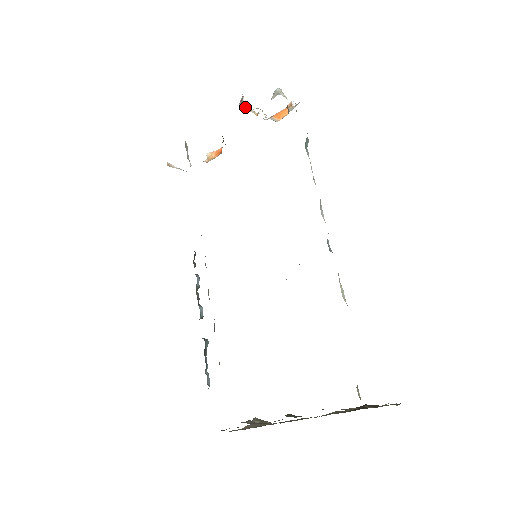
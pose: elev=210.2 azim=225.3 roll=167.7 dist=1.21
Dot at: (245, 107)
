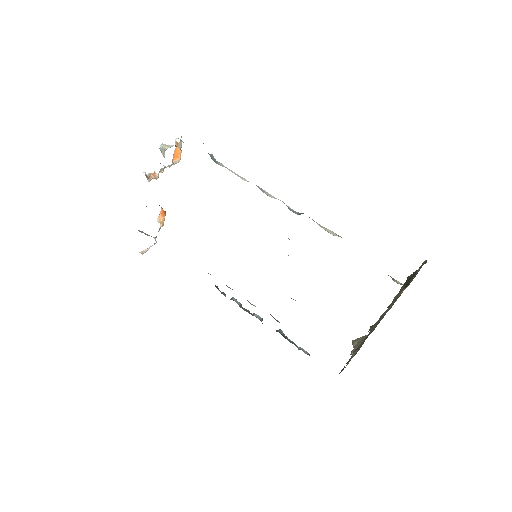
Dot at: (153, 177)
